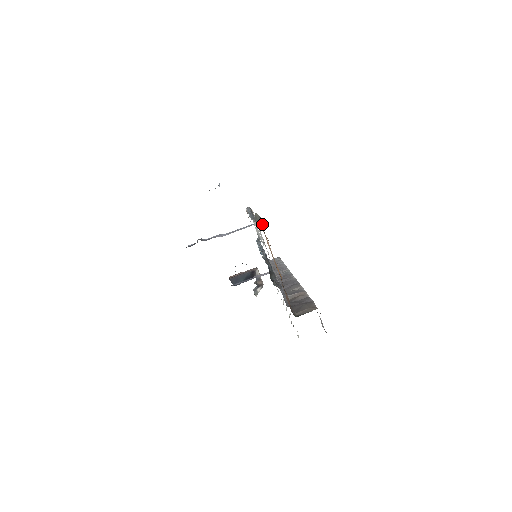
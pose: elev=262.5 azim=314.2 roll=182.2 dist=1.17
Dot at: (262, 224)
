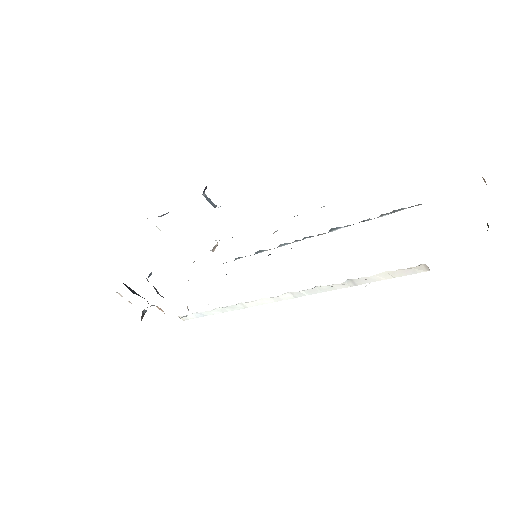
Dot at: occluded
